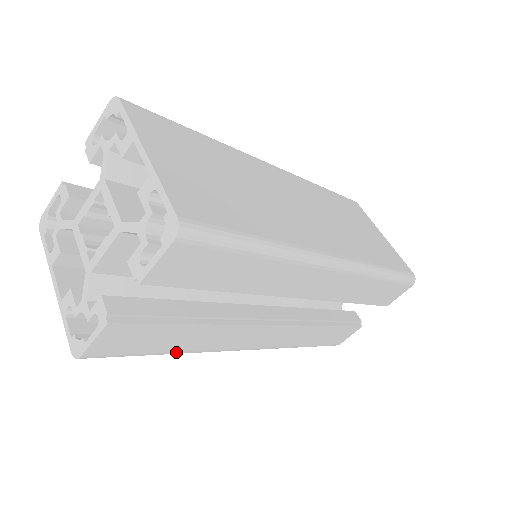
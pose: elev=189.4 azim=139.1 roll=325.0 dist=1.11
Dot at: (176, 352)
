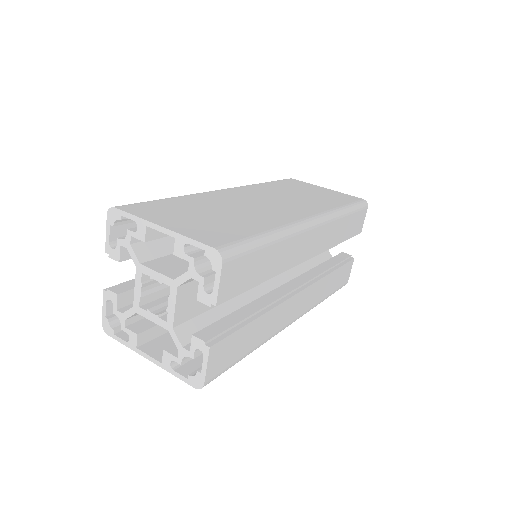
Dot at: (254, 348)
